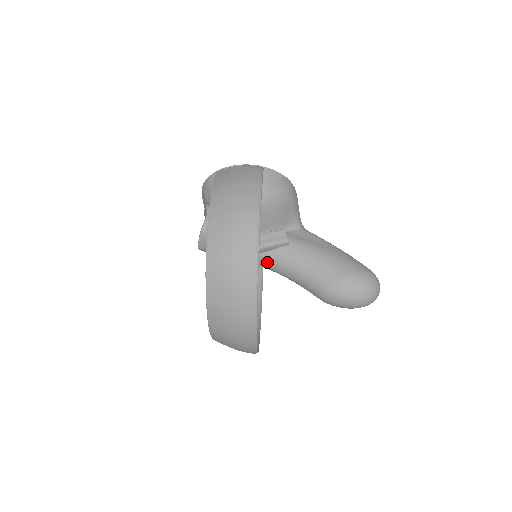
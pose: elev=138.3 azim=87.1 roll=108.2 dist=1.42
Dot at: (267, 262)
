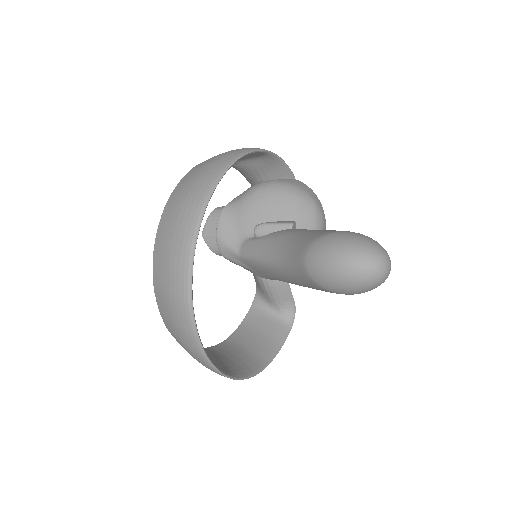
Dot at: (262, 245)
